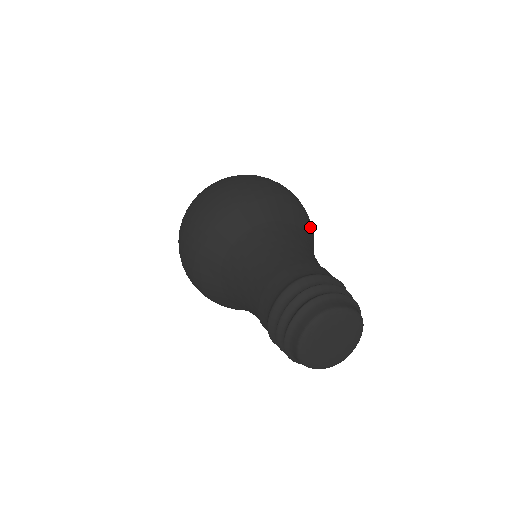
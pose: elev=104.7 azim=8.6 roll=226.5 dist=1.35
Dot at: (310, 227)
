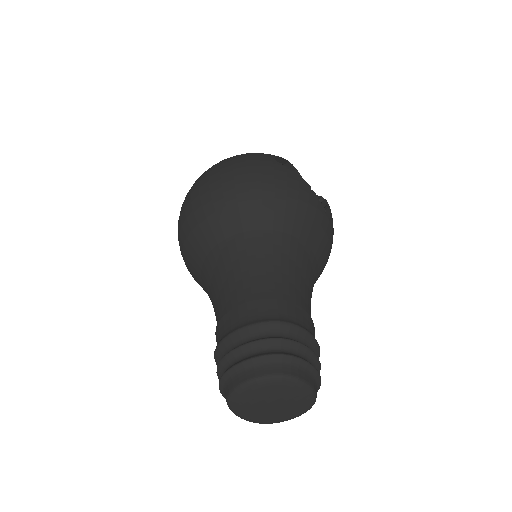
Dot at: (268, 203)
